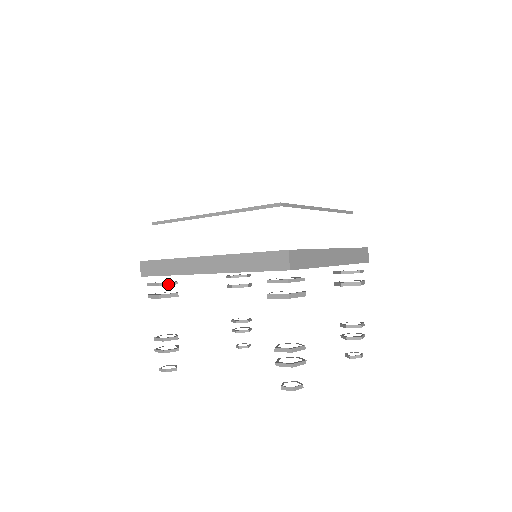
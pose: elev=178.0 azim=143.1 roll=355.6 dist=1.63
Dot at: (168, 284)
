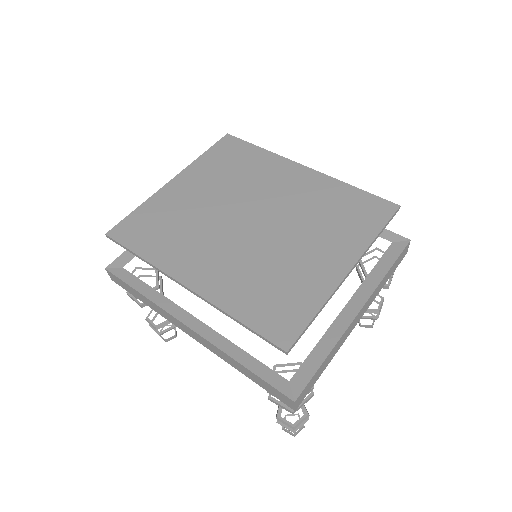
Dot at: occluded
